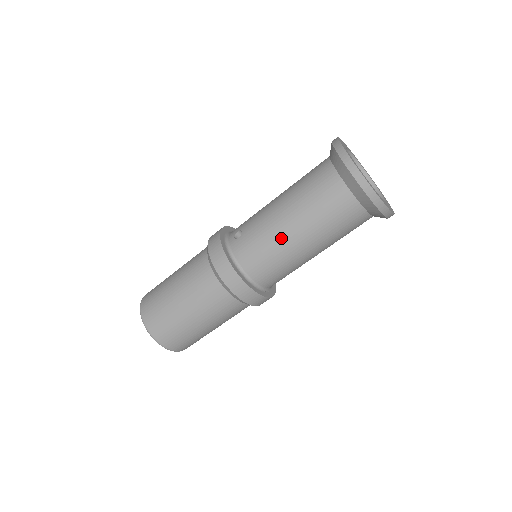
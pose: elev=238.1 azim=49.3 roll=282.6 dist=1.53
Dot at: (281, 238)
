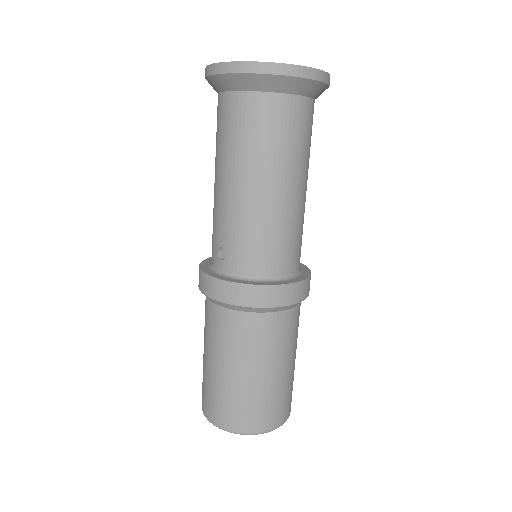
Dot at: (264, 208)
